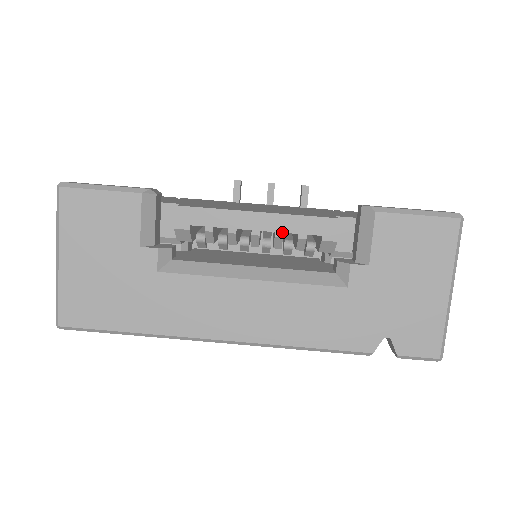
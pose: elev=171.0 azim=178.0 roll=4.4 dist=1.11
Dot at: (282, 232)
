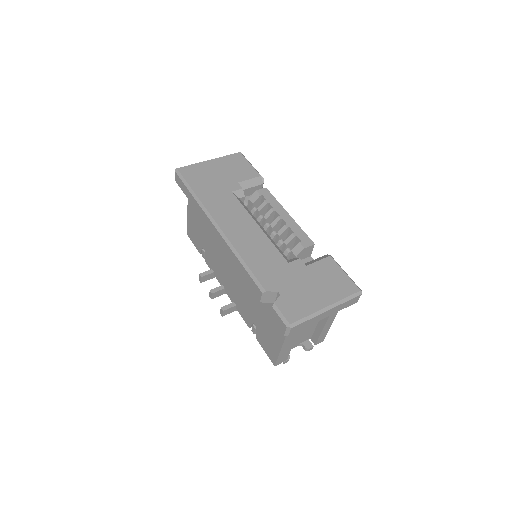
Dot at: (289, 226)
